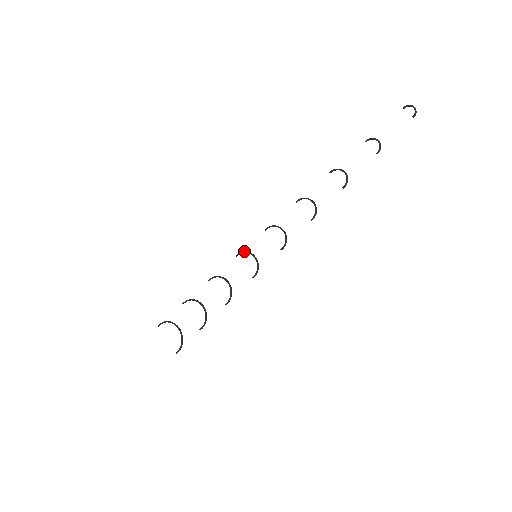
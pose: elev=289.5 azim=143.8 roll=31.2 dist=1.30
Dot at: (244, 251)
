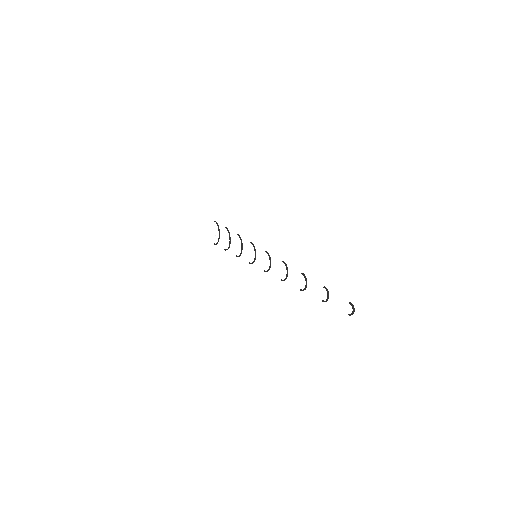
Dot at: (254, 246)
